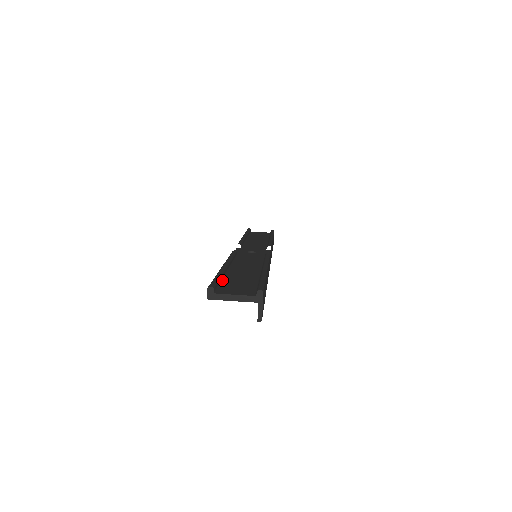
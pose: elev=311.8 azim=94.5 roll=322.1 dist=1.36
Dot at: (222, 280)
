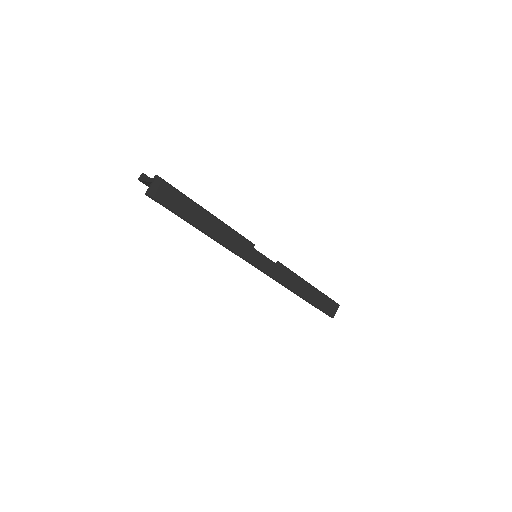
Dot at: occluded
